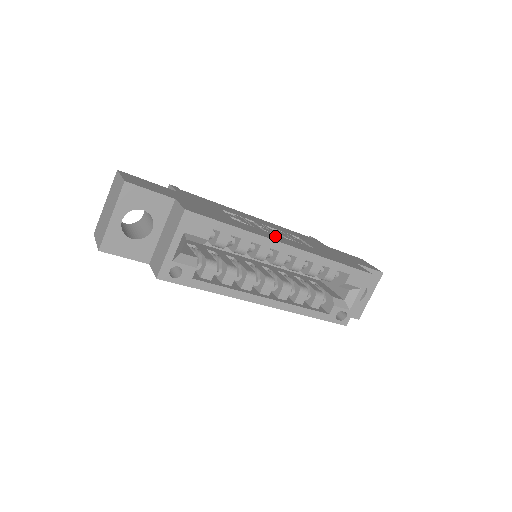
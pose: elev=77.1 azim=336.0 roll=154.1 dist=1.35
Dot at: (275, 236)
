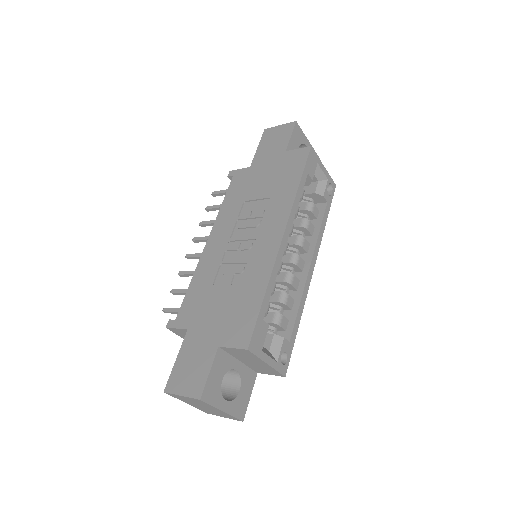
Dot at: (262, 244)
